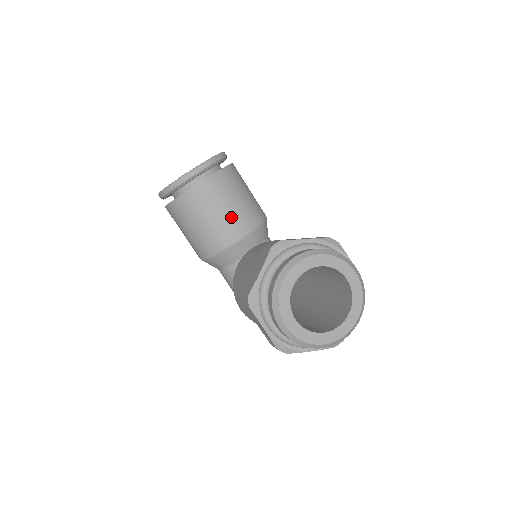
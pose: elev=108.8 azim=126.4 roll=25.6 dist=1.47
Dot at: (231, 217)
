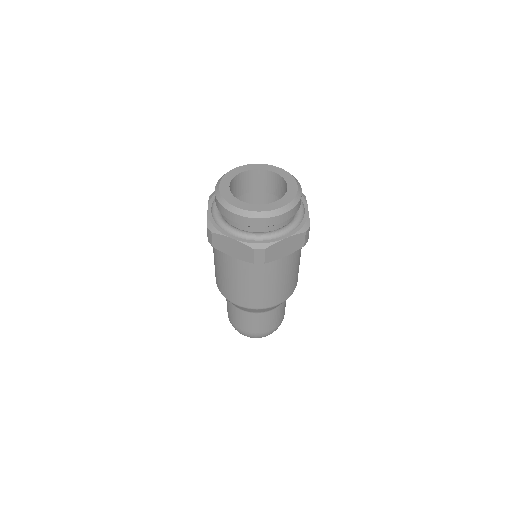
Dot at: occluded
